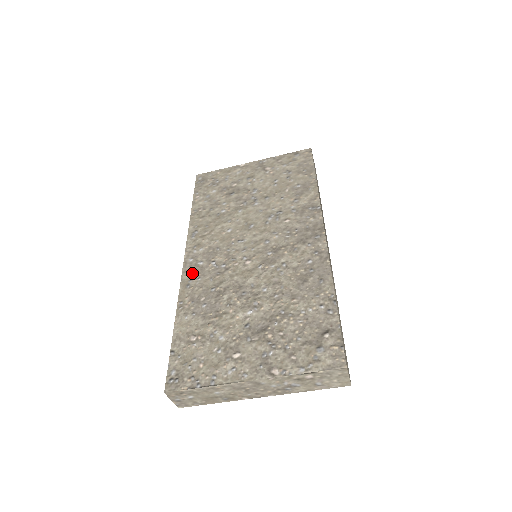
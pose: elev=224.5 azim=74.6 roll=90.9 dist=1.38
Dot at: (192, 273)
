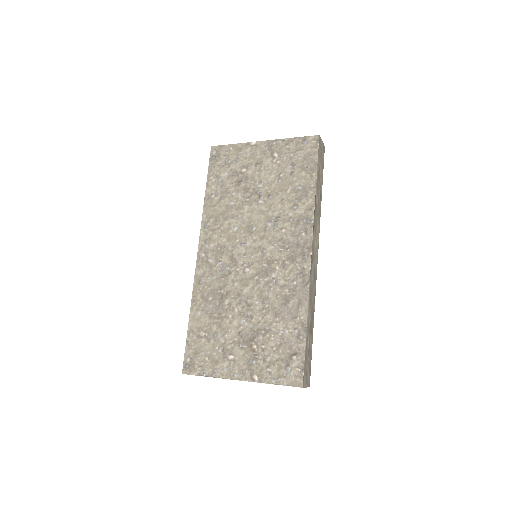
Dot at: (203, 270)
